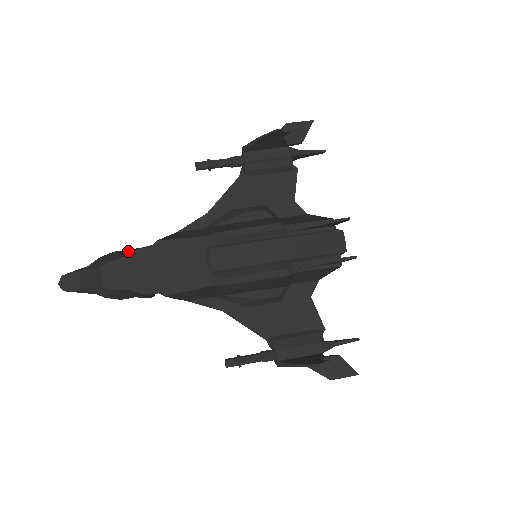
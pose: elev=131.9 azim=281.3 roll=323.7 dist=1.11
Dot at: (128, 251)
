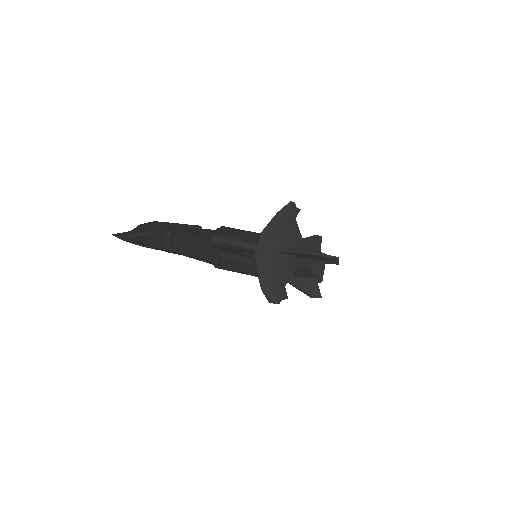
Dot at: (158, 242)
